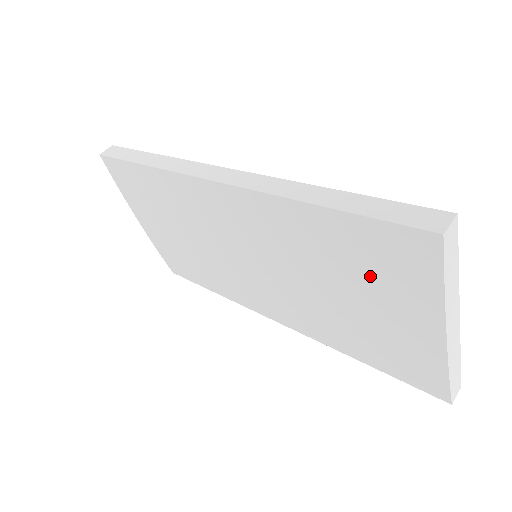
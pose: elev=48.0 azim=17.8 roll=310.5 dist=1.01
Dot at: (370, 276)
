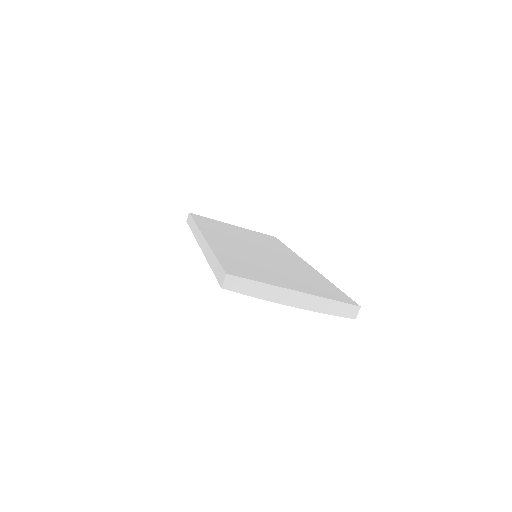
Dot at: occluded
